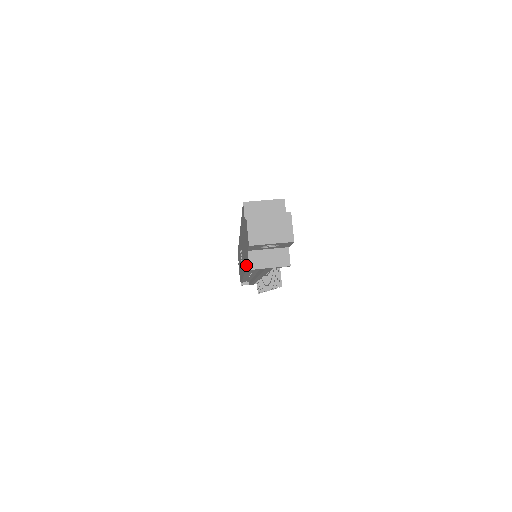
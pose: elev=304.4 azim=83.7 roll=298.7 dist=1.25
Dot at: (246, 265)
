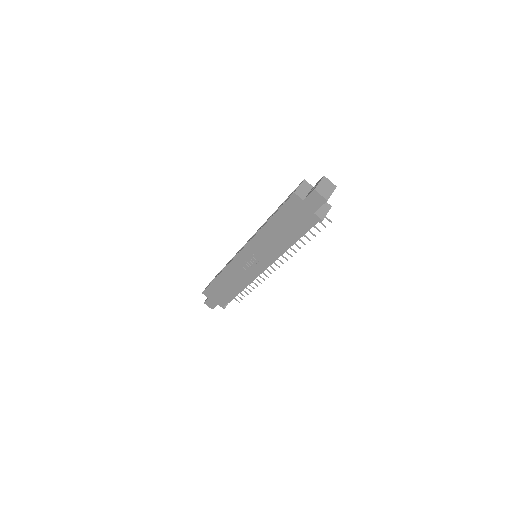
Dot at: (300, 234)
